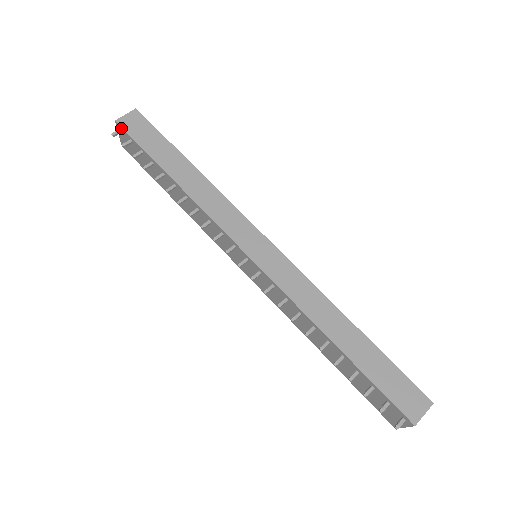
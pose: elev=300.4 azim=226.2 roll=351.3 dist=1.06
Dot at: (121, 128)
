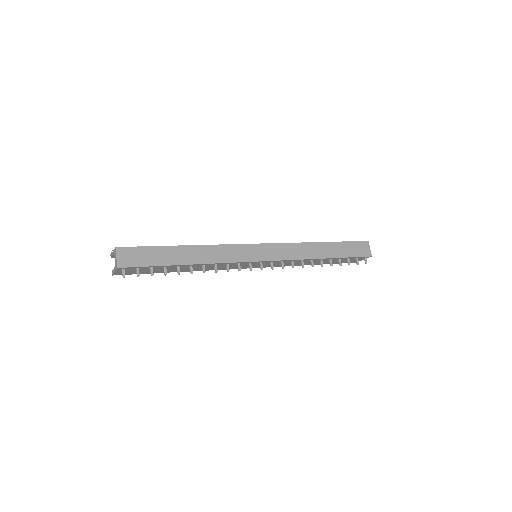
Dot at: (125, 268)
